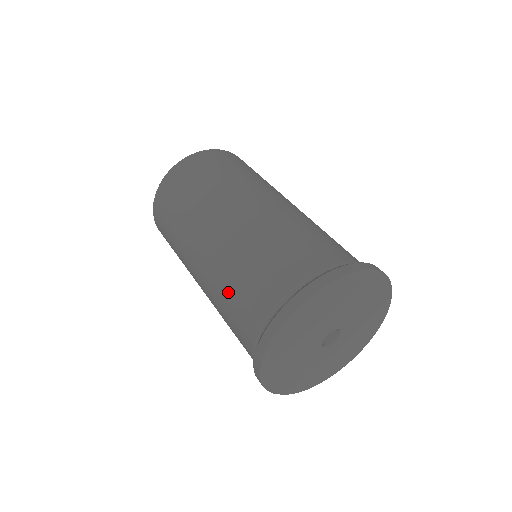
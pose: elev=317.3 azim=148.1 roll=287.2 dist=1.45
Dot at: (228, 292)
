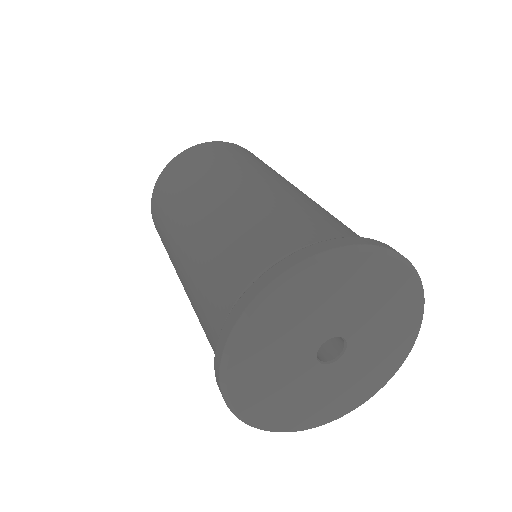
Dot at: occluded
